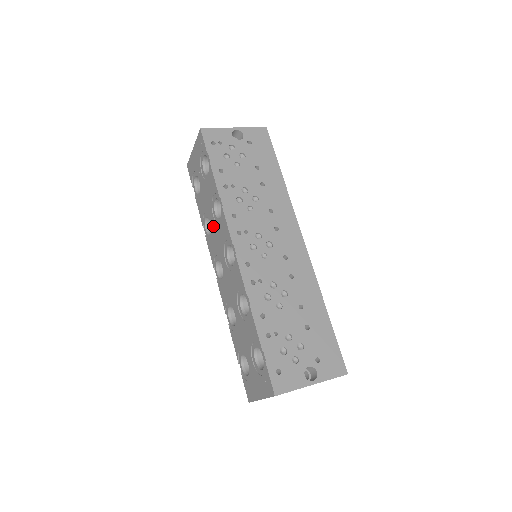
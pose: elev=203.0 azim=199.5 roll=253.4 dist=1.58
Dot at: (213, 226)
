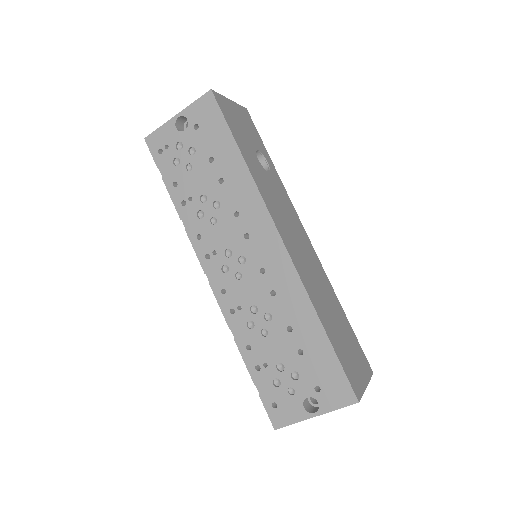
Dot at: occluded
